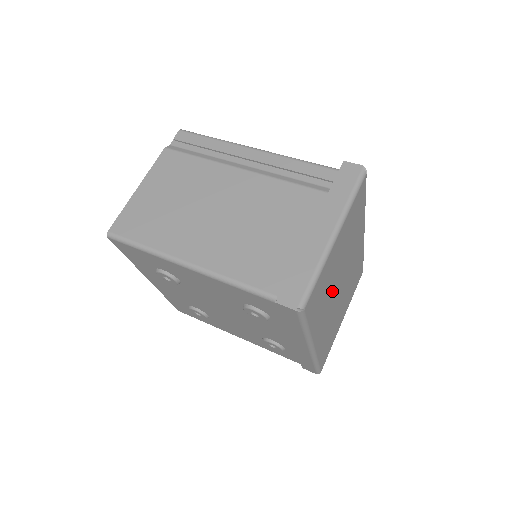
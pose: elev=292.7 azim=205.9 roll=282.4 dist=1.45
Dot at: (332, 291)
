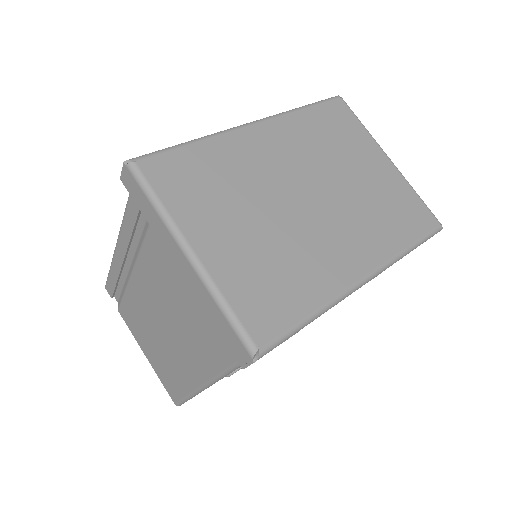
Dot at: (295, 234)
